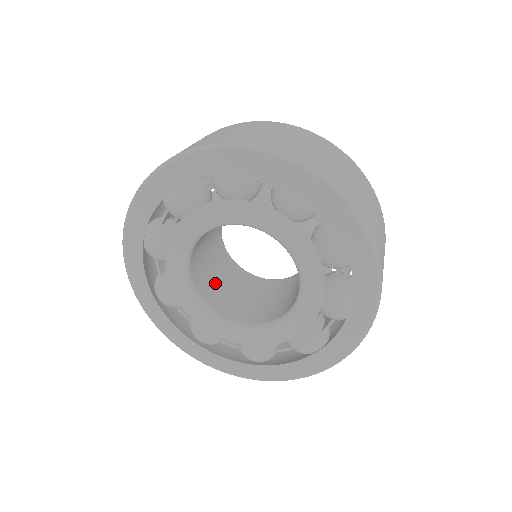
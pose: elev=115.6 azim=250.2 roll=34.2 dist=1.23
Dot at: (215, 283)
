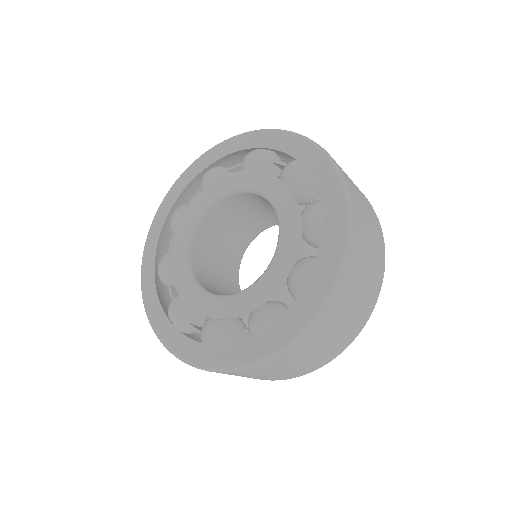
Dot at: (211, 275)
